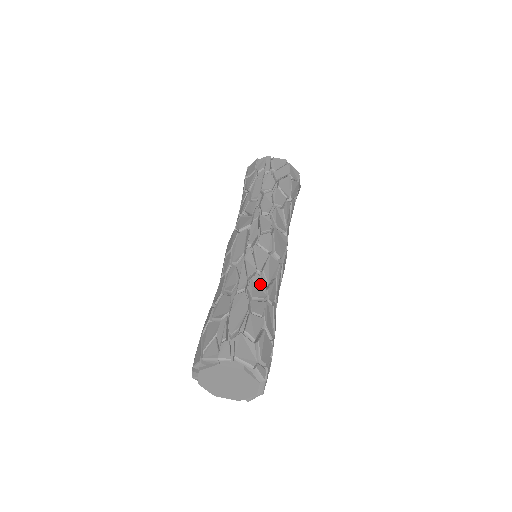
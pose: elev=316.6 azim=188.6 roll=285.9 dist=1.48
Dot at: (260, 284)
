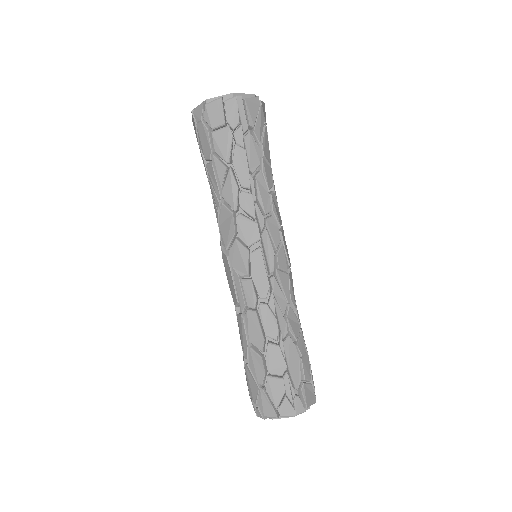
Dot at: (294, 317)
